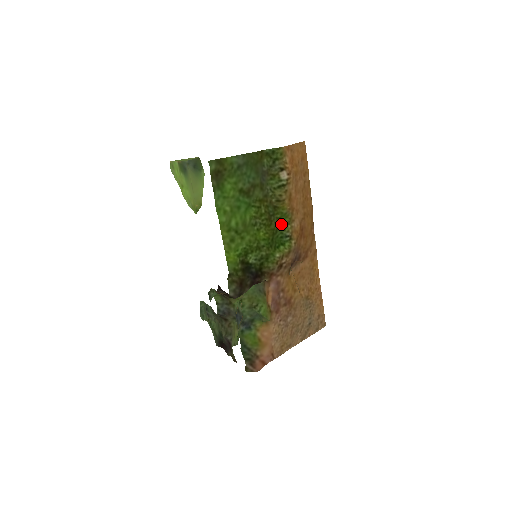
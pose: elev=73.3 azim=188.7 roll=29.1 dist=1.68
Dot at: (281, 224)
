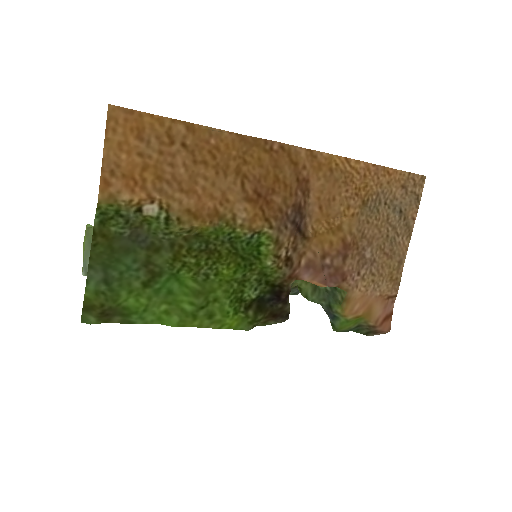
Dot at: (228, 237)
